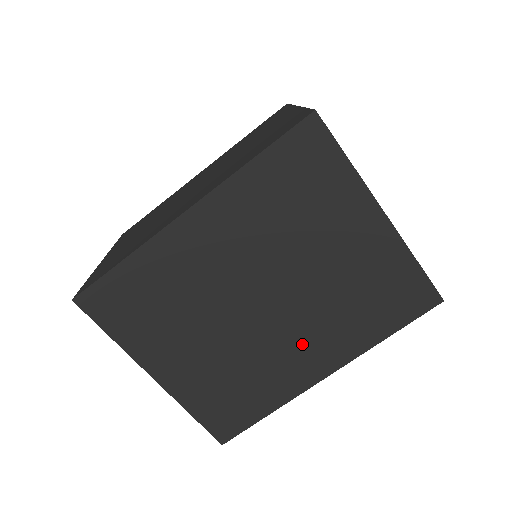
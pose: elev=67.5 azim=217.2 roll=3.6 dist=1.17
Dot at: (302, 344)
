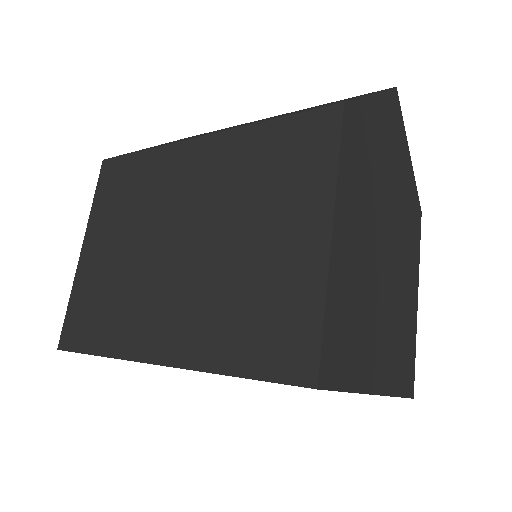
Dot at: occluded
